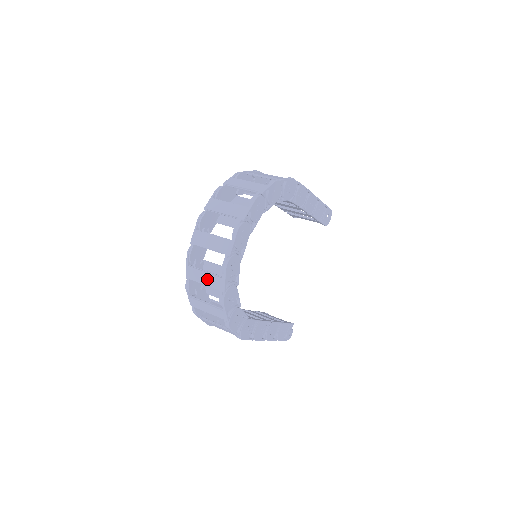
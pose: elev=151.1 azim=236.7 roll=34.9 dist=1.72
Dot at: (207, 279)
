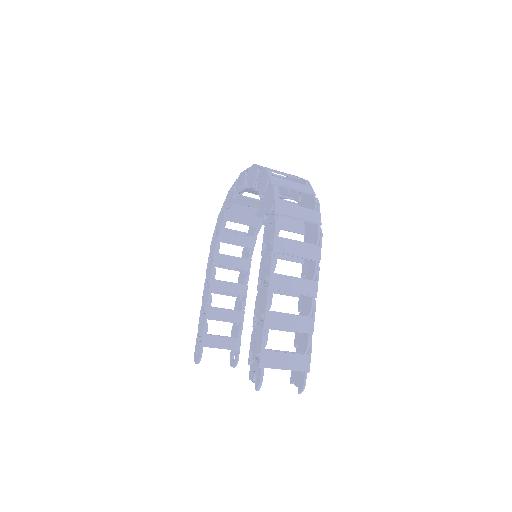
Dot at: occluded
